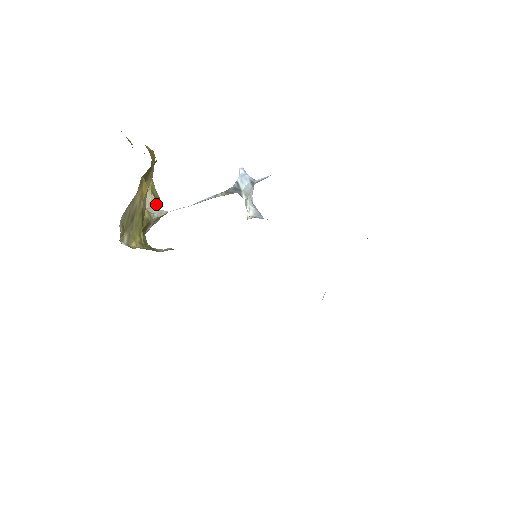
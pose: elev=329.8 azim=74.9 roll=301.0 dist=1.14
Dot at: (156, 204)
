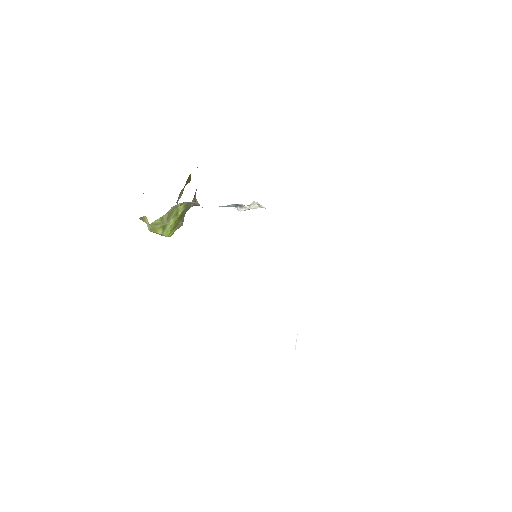
Dot at: occluded
